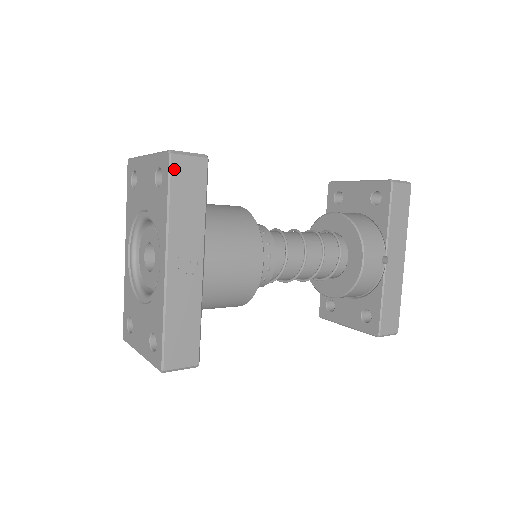
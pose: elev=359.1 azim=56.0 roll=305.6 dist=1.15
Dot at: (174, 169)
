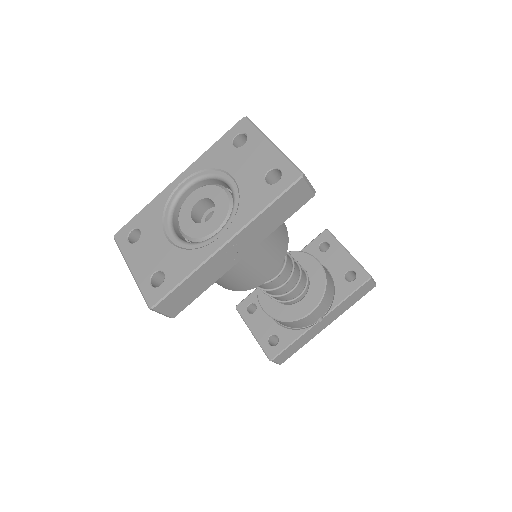
Dot at: (293, 188)
